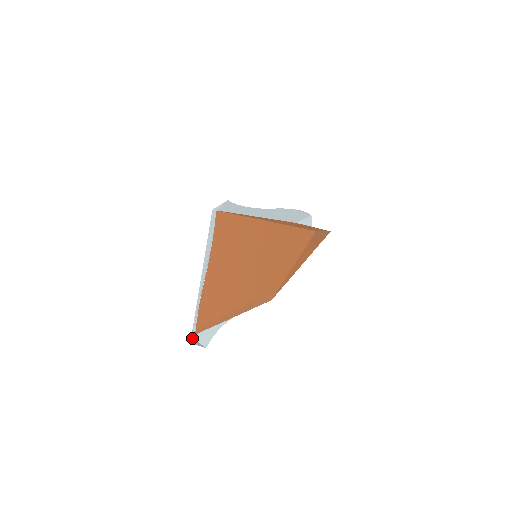
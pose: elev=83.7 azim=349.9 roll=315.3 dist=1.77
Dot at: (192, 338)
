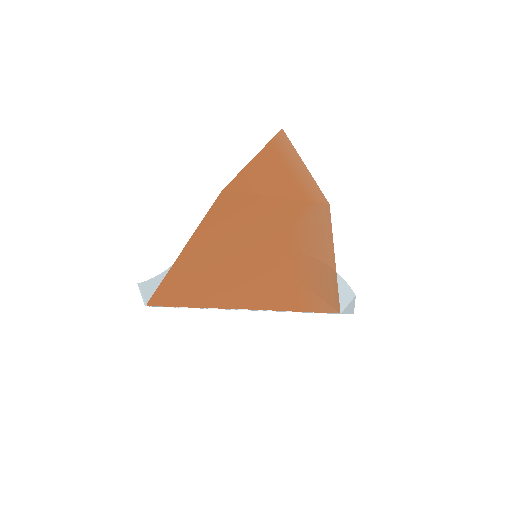
Dot at: (143, 296)
